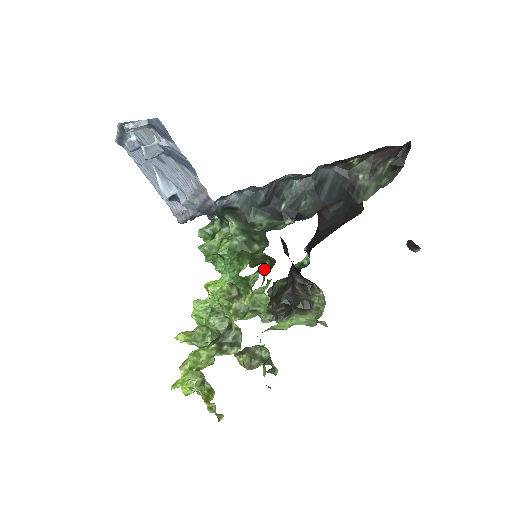
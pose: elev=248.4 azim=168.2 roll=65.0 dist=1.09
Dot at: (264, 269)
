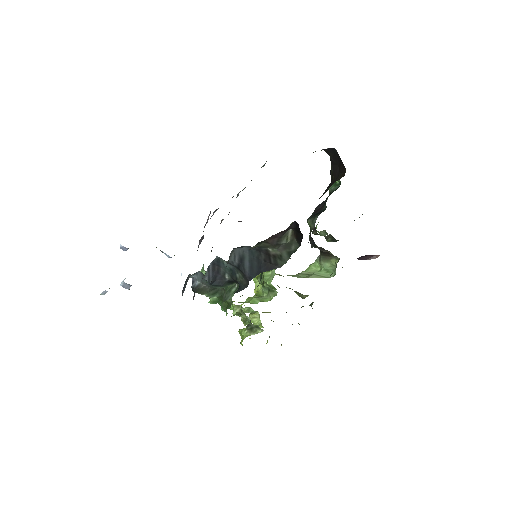
Dot at: (260, 275)
